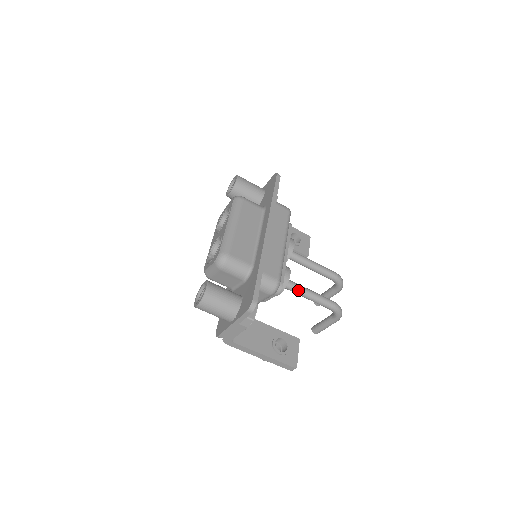
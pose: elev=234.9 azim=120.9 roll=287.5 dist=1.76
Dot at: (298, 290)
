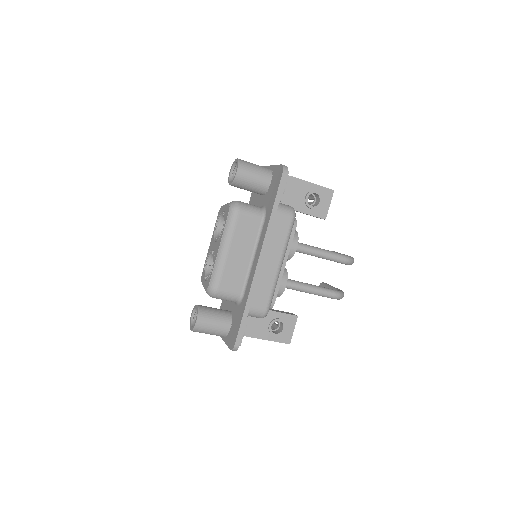
Dot at: (296, 289)
